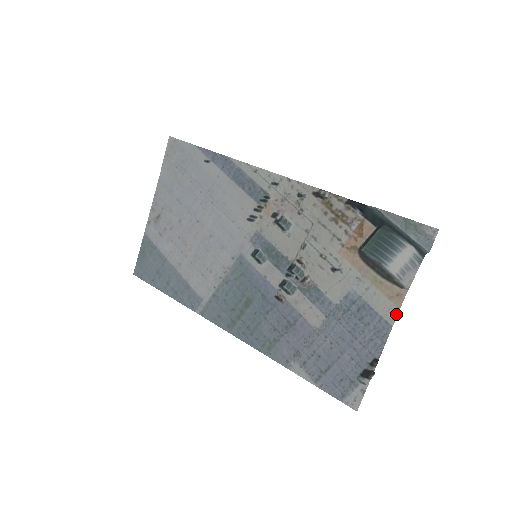
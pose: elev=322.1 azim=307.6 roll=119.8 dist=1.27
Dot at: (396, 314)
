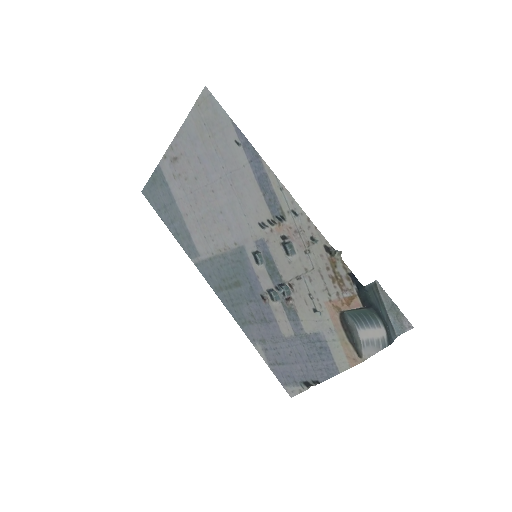
Dot at: (346, 369)
